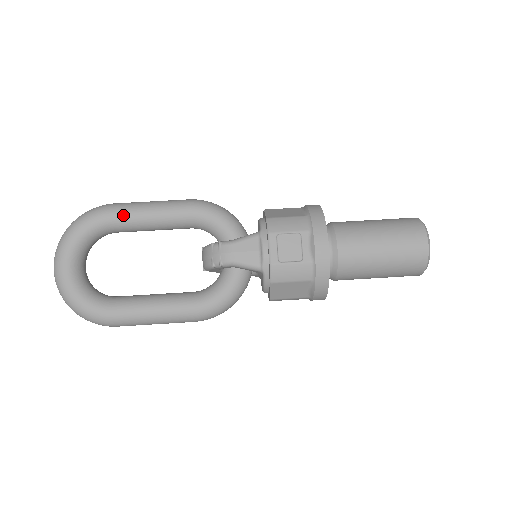
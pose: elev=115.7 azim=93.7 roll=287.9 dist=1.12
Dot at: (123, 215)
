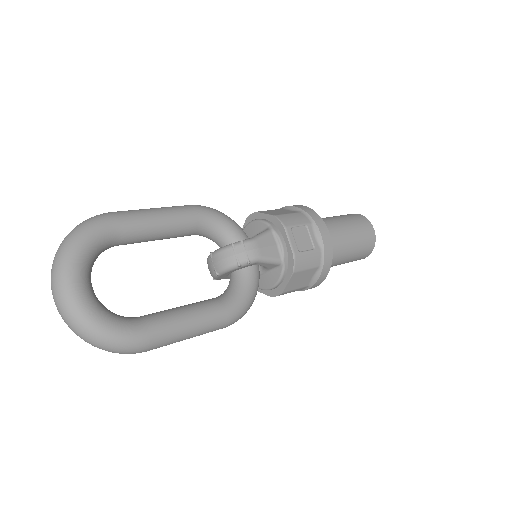
Dot at: (133, 222)
